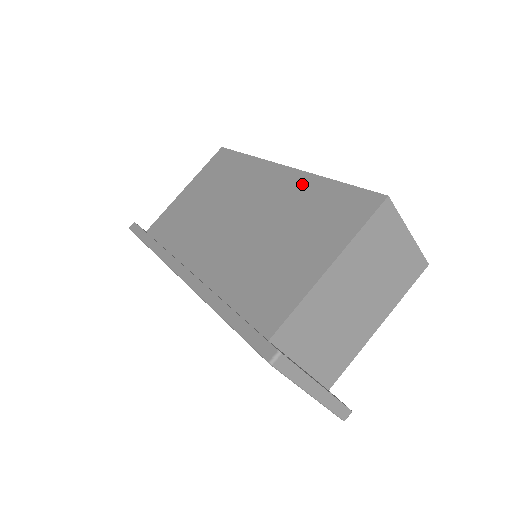
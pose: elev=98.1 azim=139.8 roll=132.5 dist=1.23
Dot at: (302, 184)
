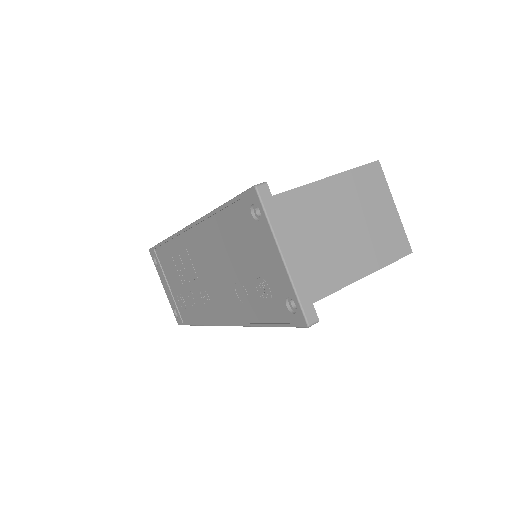
Dot at: occluded
